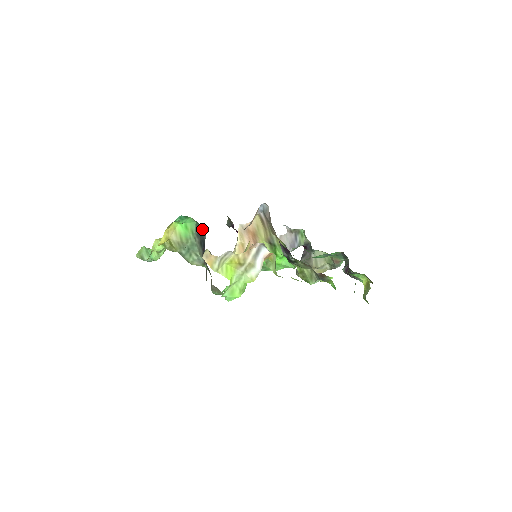
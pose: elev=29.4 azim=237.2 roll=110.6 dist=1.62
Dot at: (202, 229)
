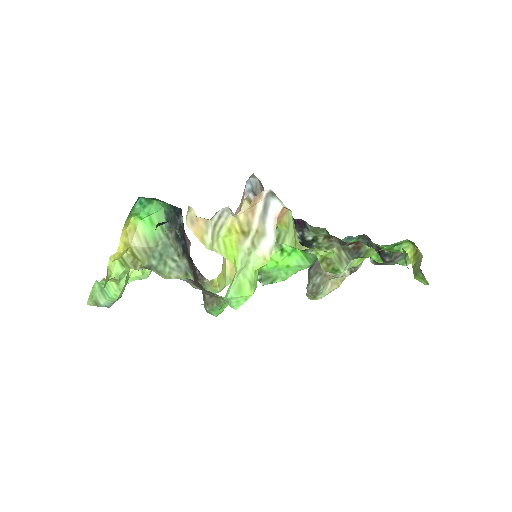
Dot at: (175, 211)
